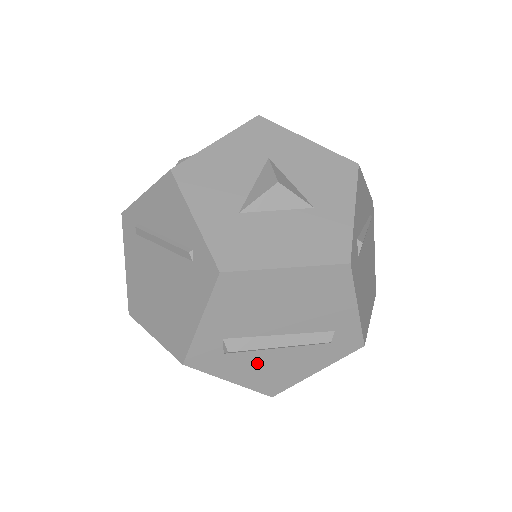
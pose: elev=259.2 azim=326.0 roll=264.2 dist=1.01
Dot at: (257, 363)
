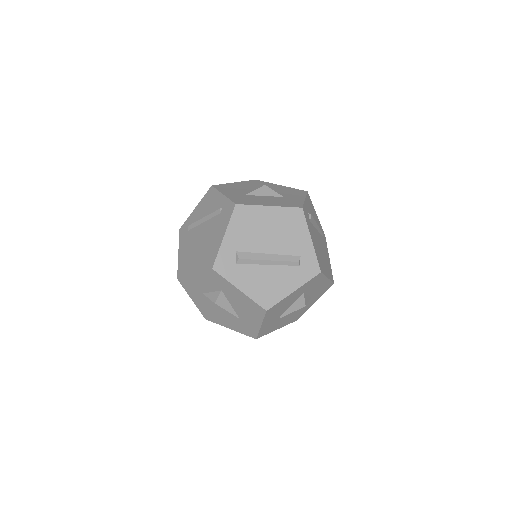
Dot at: (256, 276)
